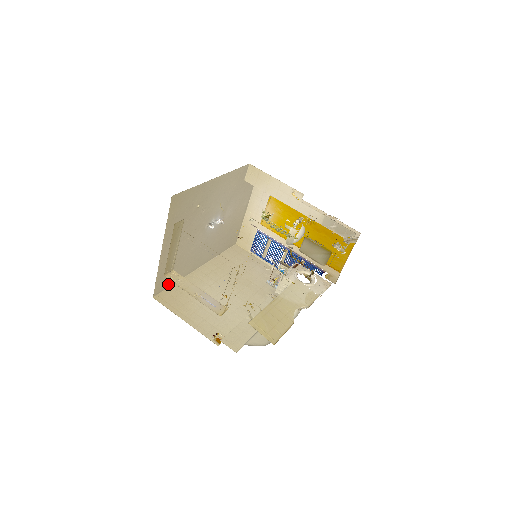
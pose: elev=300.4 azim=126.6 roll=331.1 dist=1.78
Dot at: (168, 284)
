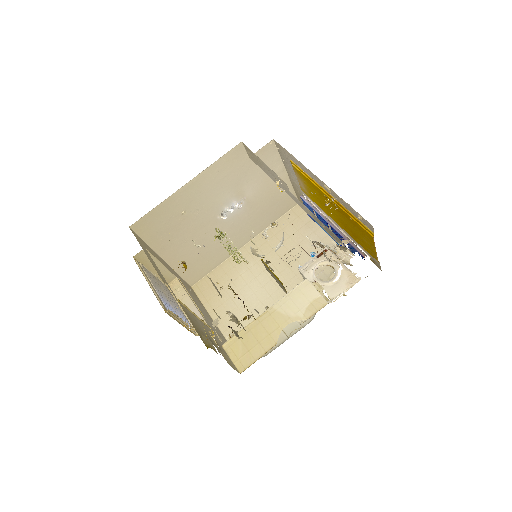
Dot at: (205, 272)
